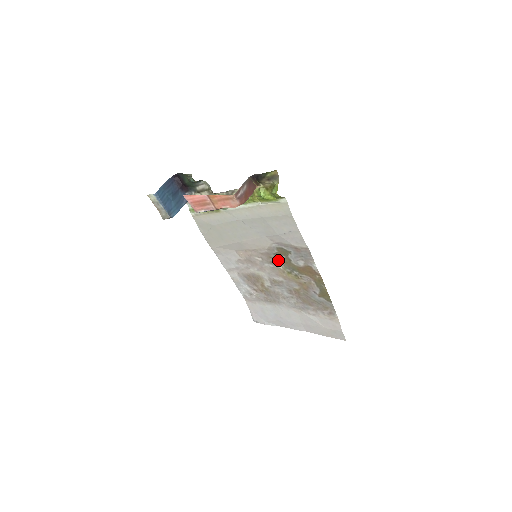
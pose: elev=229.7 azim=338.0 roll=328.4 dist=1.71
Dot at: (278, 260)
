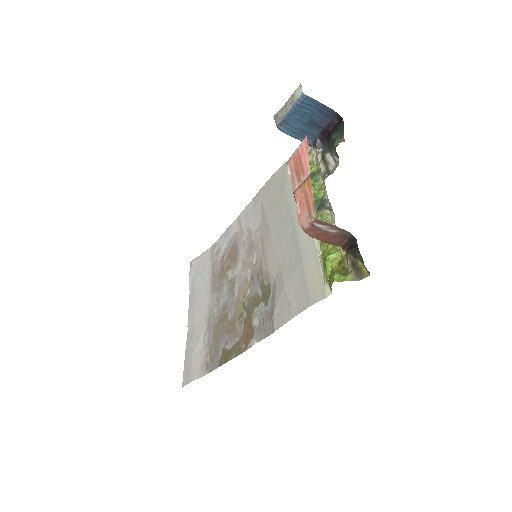
Dot at: (256, 287)
